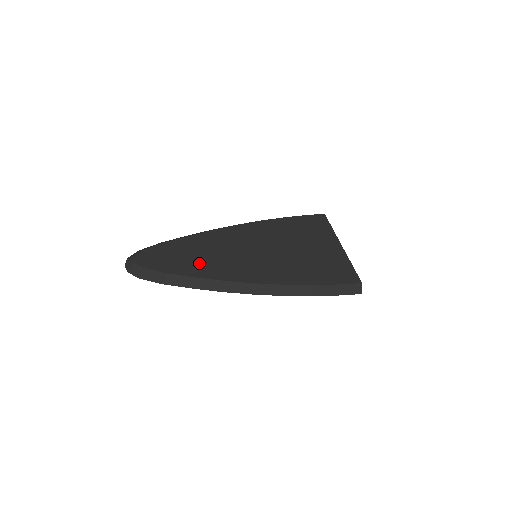
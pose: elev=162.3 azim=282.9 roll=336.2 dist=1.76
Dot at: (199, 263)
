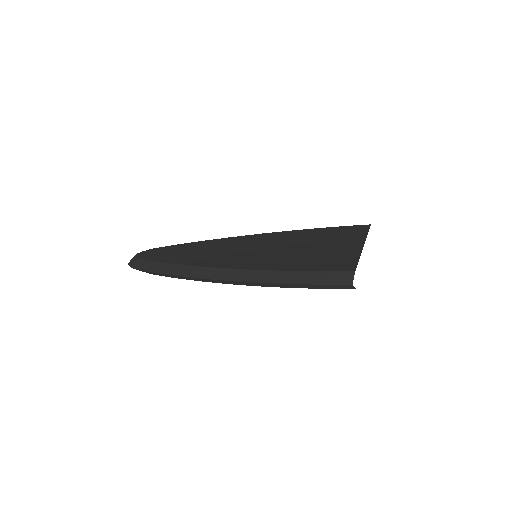
Dot at: (187, 255)
